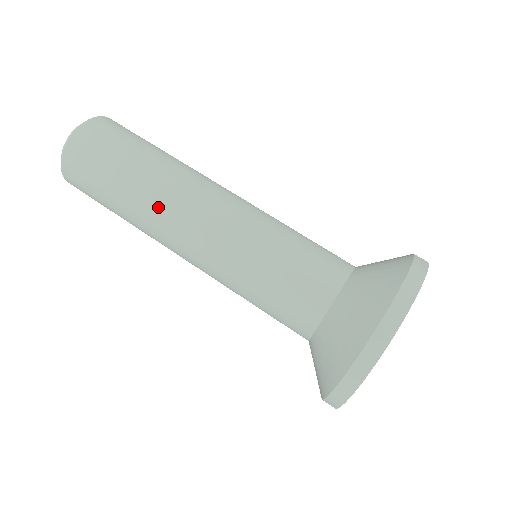
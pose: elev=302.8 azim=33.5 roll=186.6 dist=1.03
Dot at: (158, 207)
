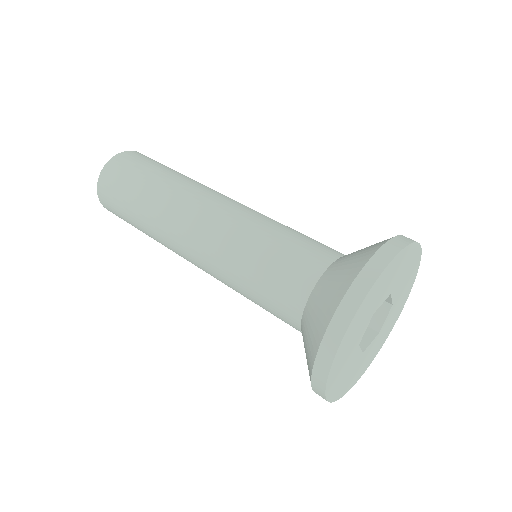
Dot at: (169, 207)
